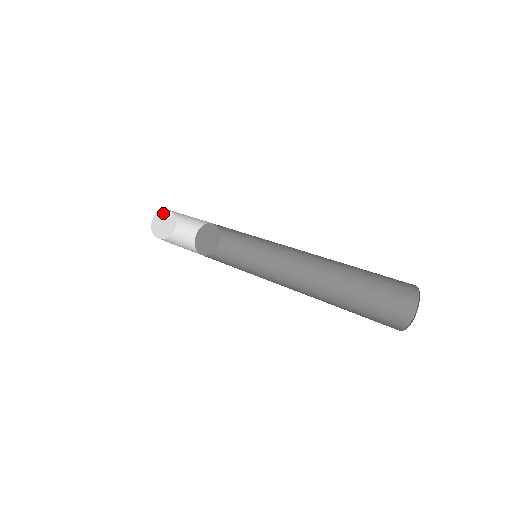
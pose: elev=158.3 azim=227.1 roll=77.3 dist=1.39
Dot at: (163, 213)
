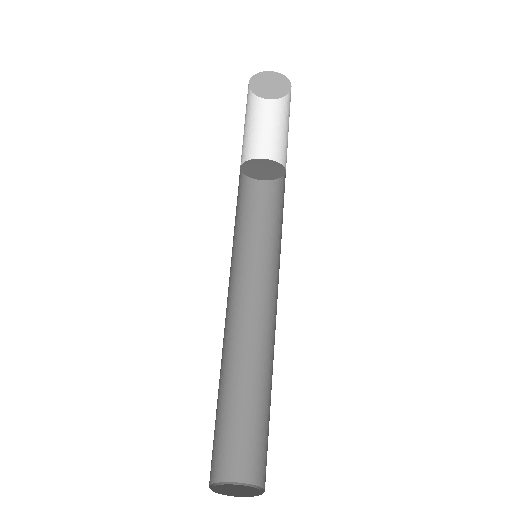
Dot at: (275, 75)
